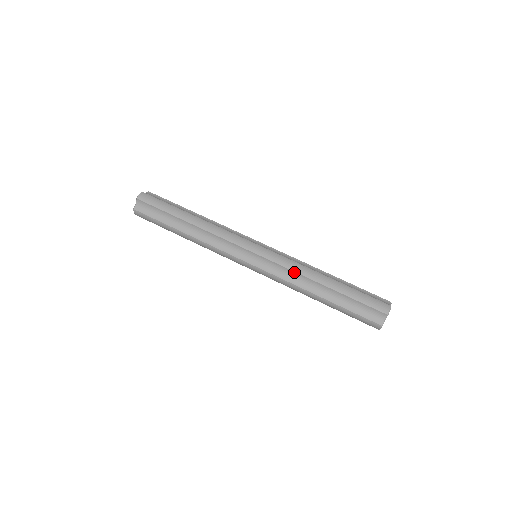
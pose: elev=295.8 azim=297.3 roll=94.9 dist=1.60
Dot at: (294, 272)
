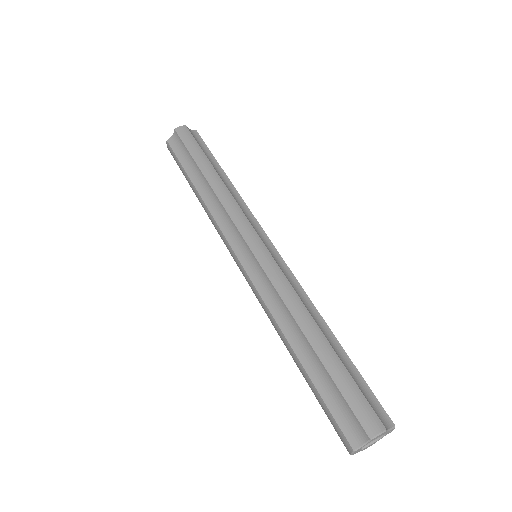
Dot at: (280, 297)
